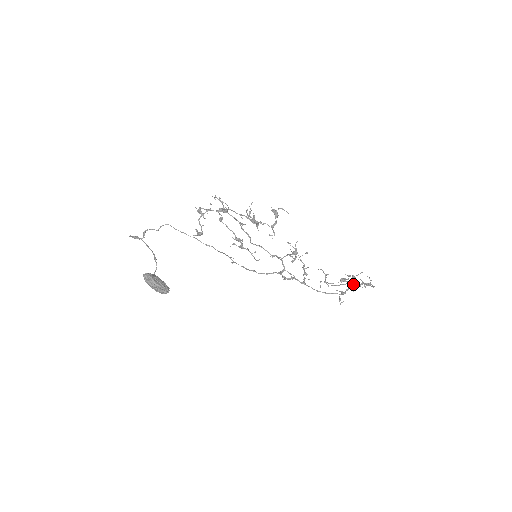
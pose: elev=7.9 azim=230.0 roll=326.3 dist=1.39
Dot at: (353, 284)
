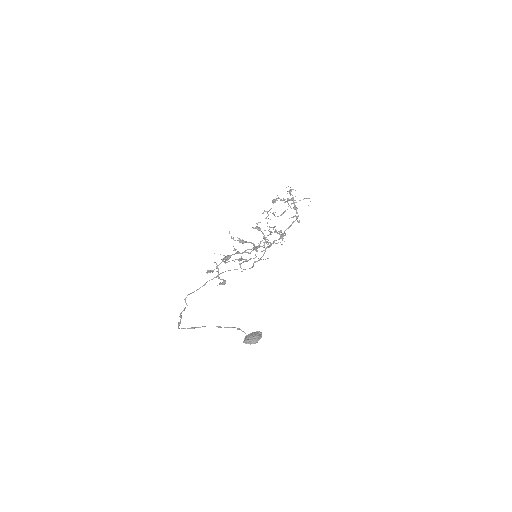
Dot at: occluded
